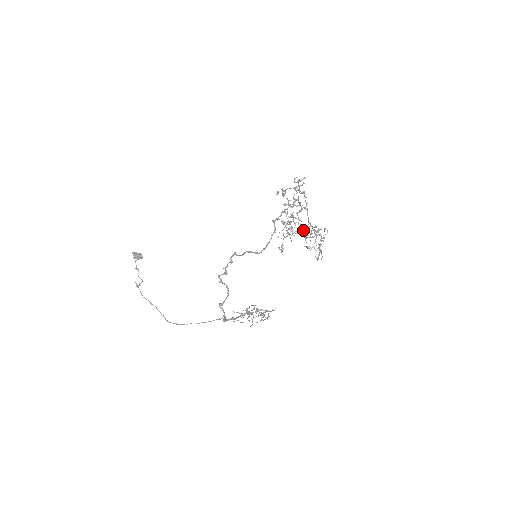
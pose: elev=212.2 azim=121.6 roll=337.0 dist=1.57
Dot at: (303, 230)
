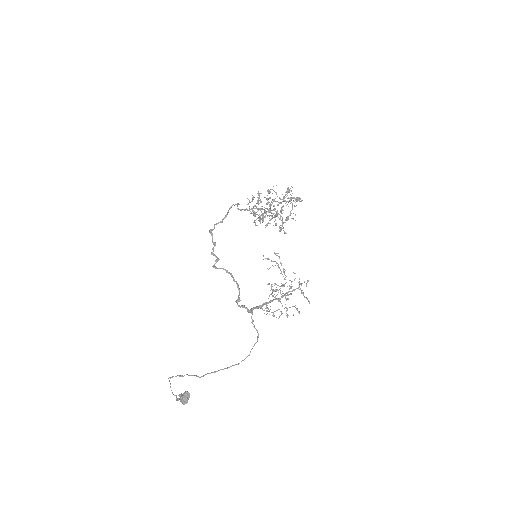
Dot at: (287, 218)
